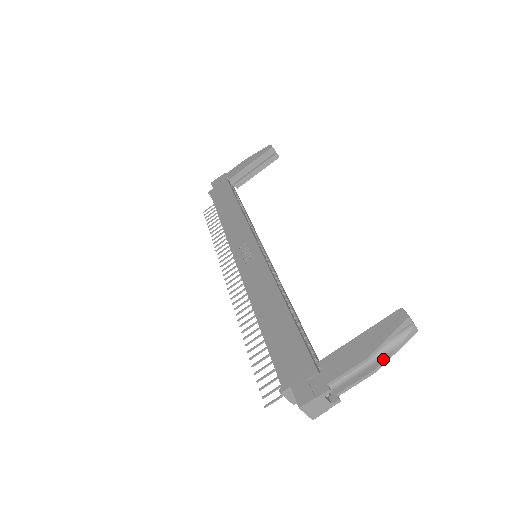
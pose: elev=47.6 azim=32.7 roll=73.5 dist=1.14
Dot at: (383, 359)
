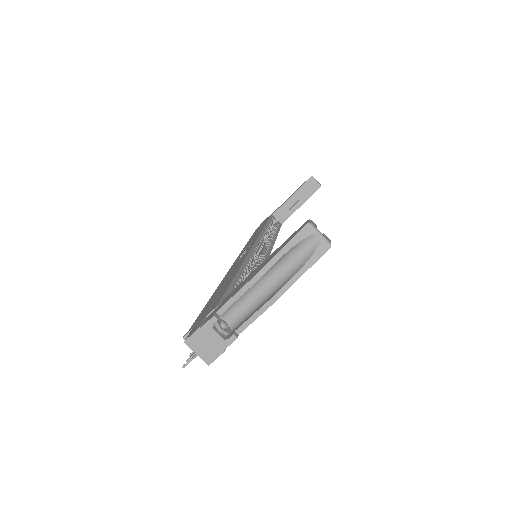
Dot at: (286, 282)
